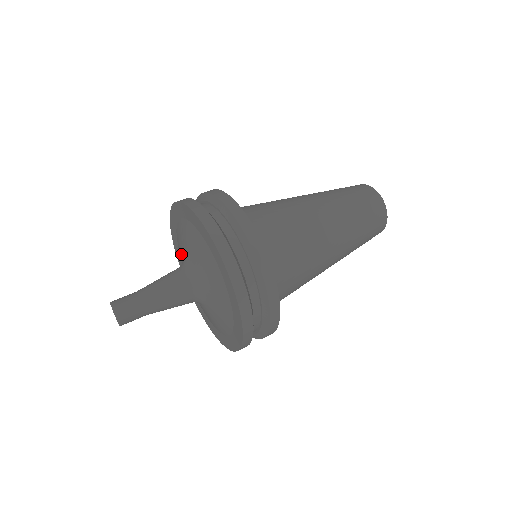
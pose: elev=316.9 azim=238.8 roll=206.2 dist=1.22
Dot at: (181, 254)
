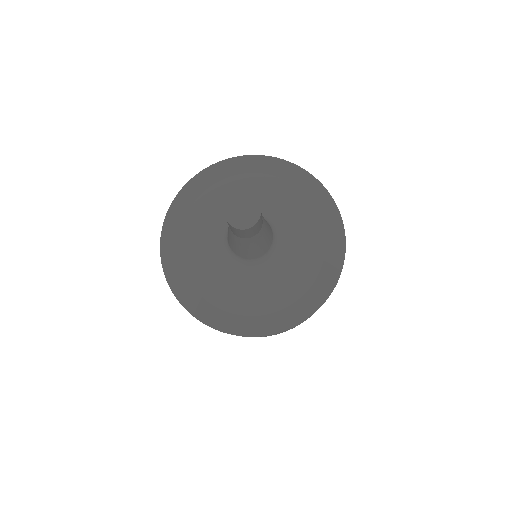
Dot at: occluded
